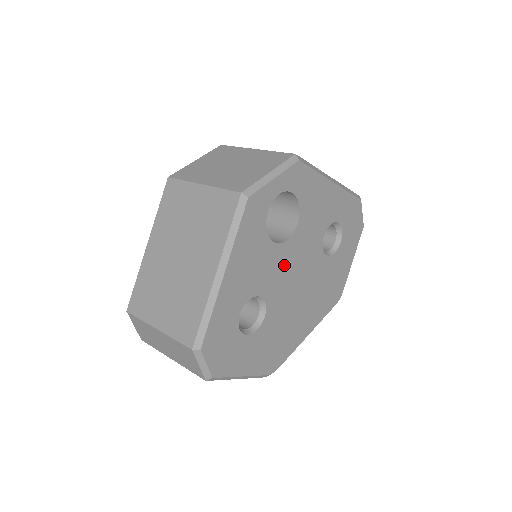
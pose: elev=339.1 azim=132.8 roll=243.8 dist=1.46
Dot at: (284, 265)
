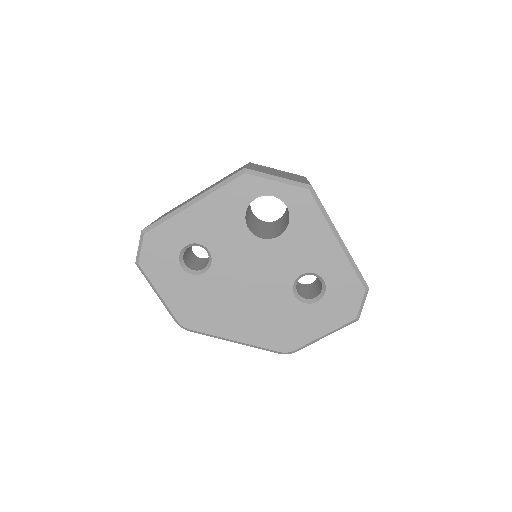
Dot at: (246, 254)
